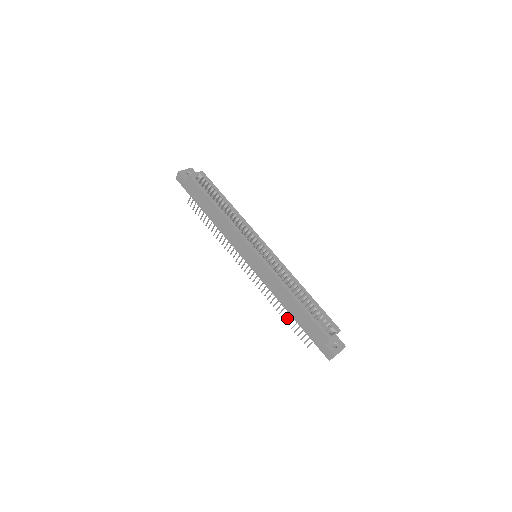
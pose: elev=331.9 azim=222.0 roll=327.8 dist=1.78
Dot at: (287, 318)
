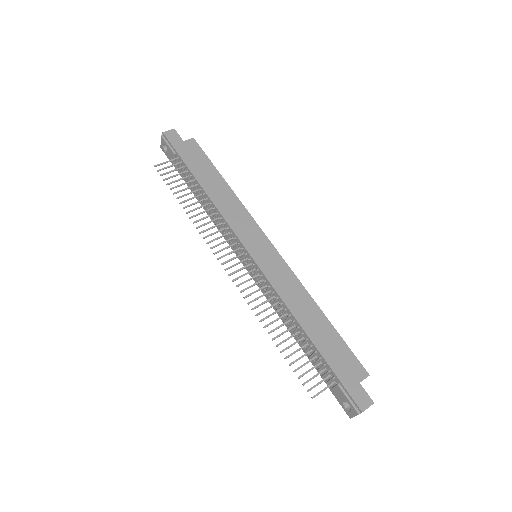
Dot at: (287, 347)
